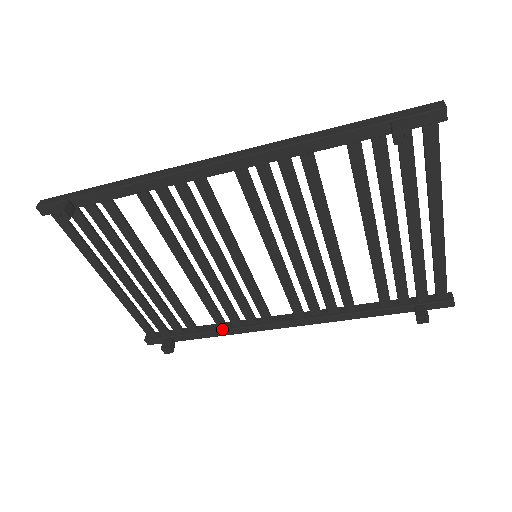
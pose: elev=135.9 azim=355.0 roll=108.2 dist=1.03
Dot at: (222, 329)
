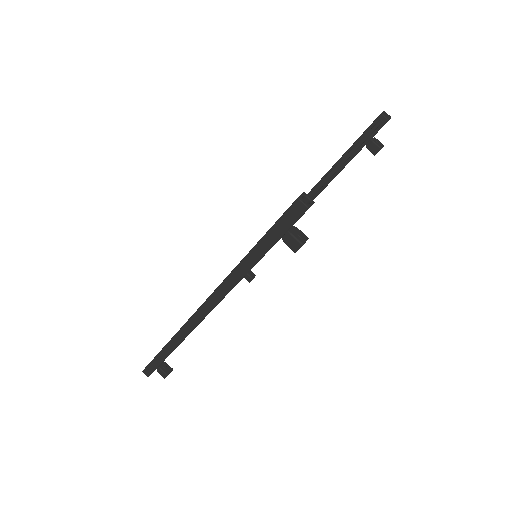
Dot at: occluded
